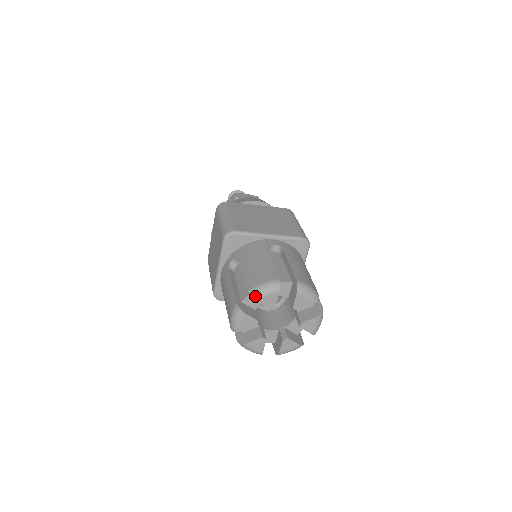
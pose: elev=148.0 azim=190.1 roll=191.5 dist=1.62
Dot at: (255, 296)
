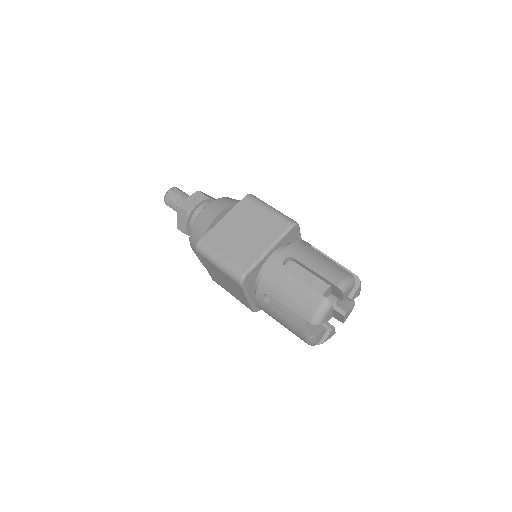
Dot at: (319, 323)
